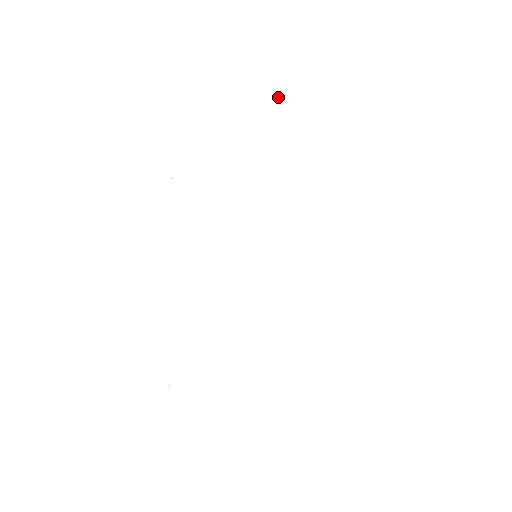
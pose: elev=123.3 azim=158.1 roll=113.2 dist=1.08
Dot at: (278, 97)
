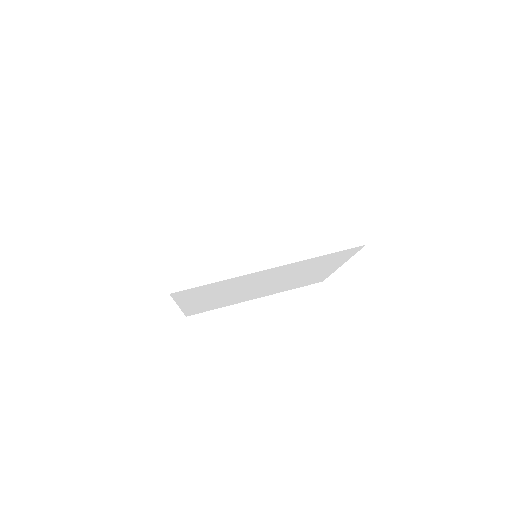
Dot at: (309, 182)
